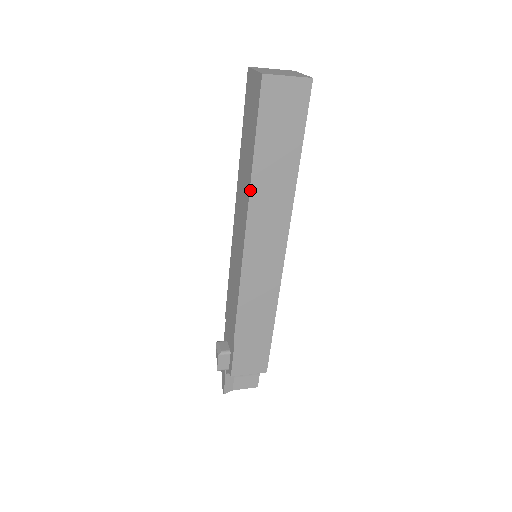
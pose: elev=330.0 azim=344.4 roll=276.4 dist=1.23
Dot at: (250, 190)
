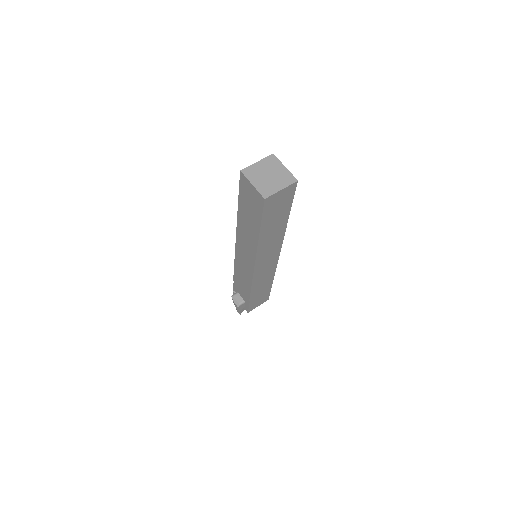
Dot at: (258, 246)
